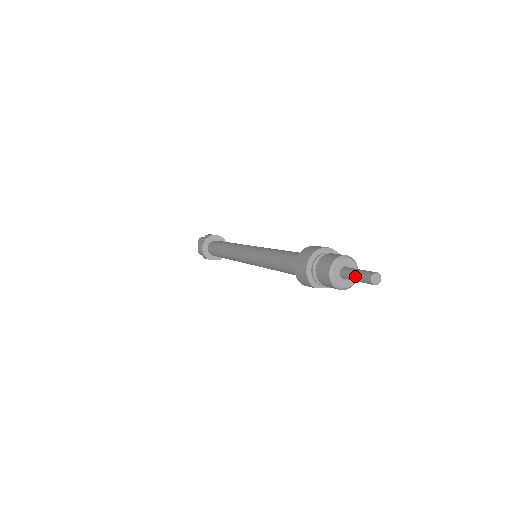
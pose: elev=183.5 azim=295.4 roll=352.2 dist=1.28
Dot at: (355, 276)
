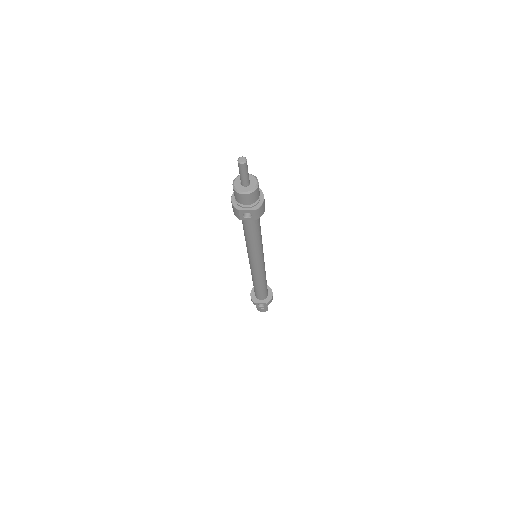
Dot at: (239, 172)
